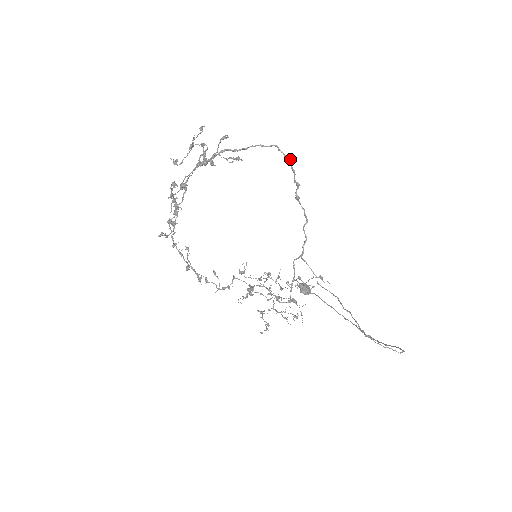
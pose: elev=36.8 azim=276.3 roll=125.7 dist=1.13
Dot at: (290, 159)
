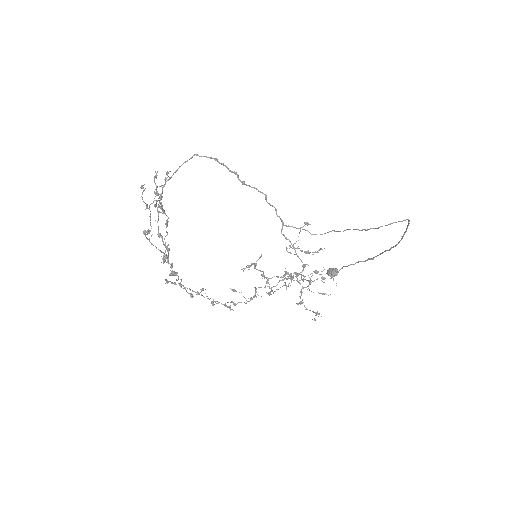
Dot at: (213, 158)
